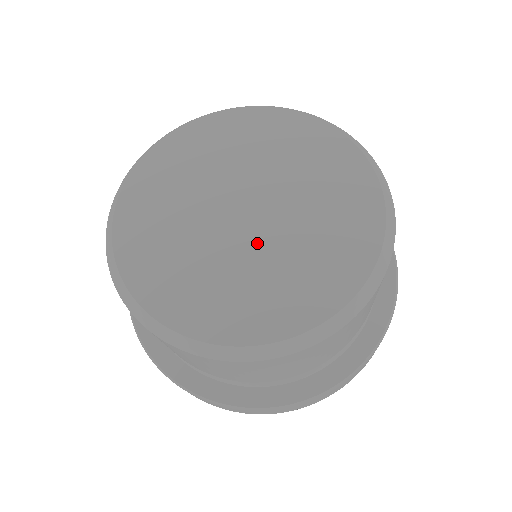
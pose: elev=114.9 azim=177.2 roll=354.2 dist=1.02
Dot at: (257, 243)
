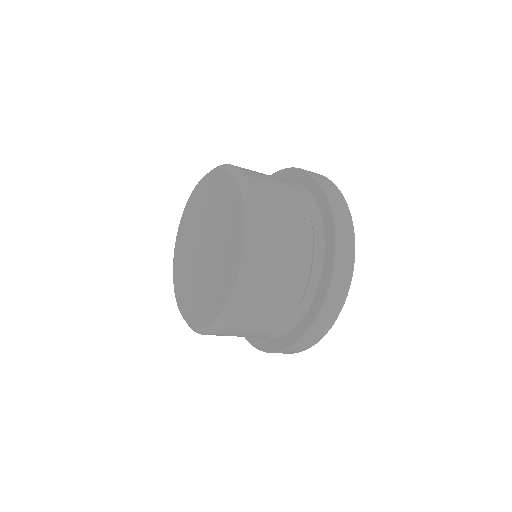
Dot at: (203, 269)
